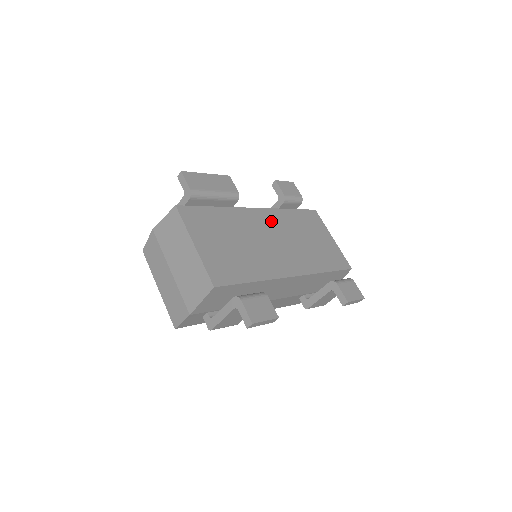
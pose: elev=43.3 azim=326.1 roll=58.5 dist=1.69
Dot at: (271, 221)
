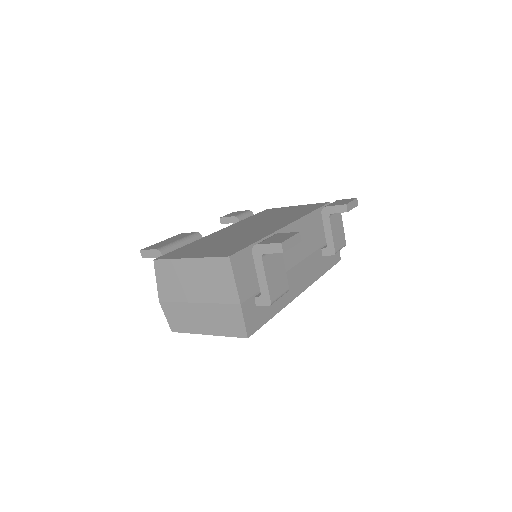
Dot at: (239, 226)
